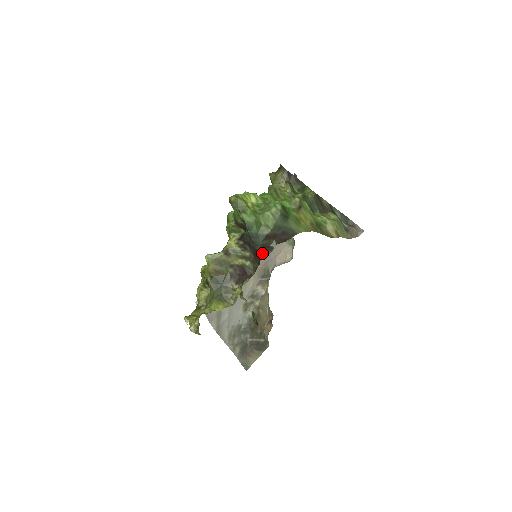
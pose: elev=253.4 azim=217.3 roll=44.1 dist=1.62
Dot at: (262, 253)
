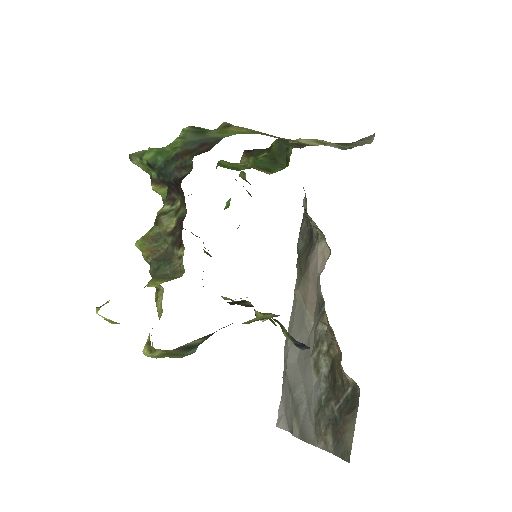
Dot at: (181, 178)
